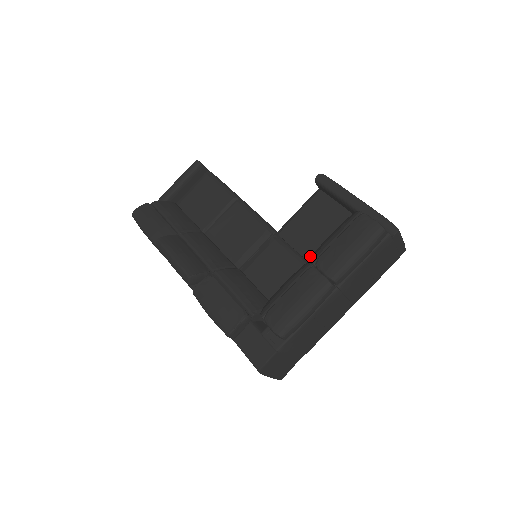
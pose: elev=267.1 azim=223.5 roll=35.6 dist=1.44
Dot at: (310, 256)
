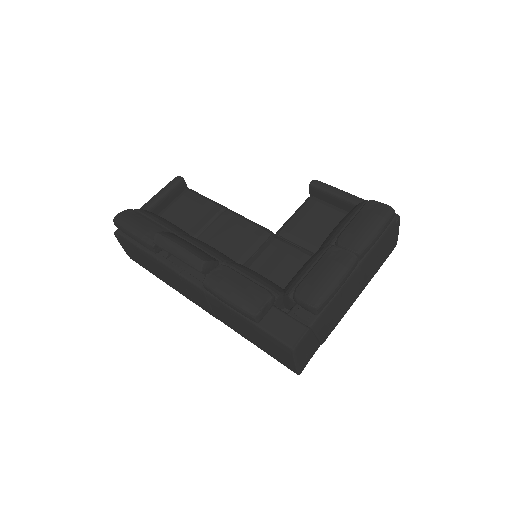
Dot at: (316, 248)
